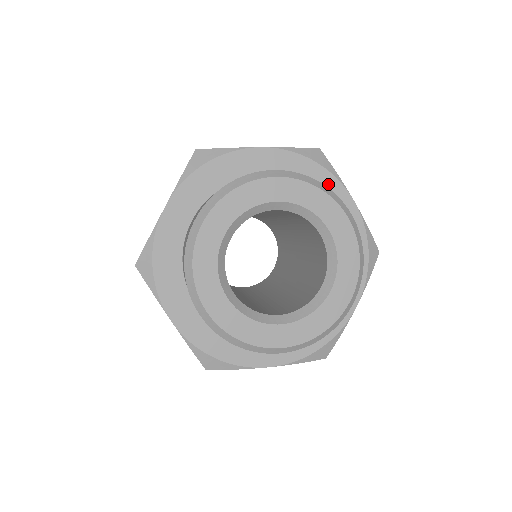
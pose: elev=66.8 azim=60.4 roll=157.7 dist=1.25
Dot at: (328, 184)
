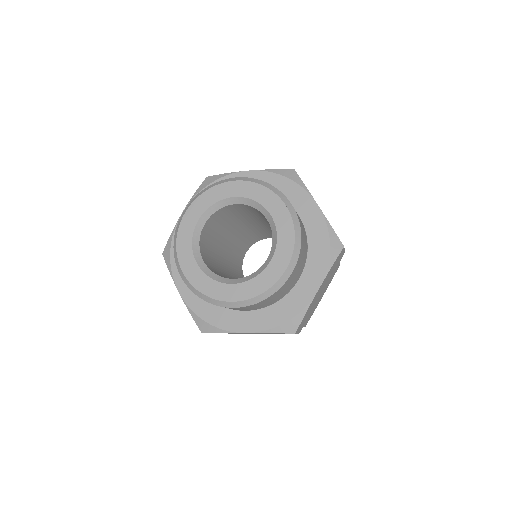
Dot at: (297, 193)
